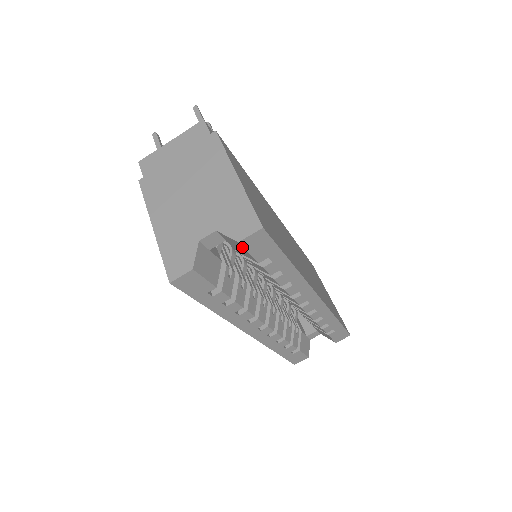
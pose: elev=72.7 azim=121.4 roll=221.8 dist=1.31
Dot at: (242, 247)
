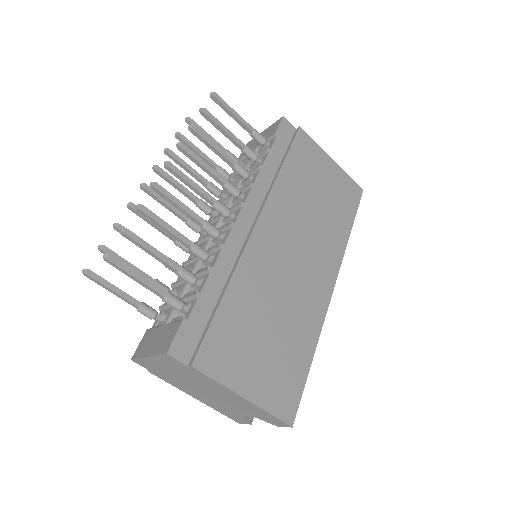
Dot at: occluded
